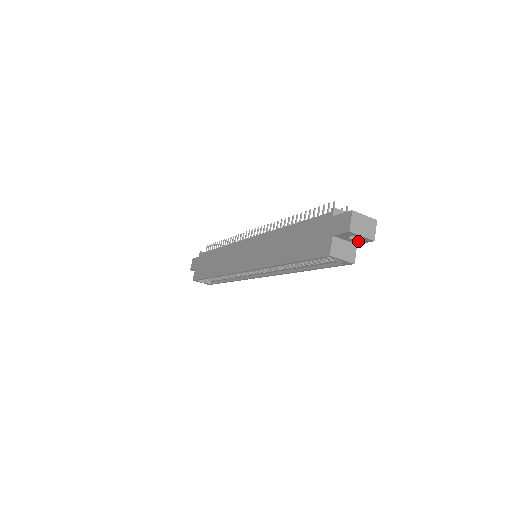
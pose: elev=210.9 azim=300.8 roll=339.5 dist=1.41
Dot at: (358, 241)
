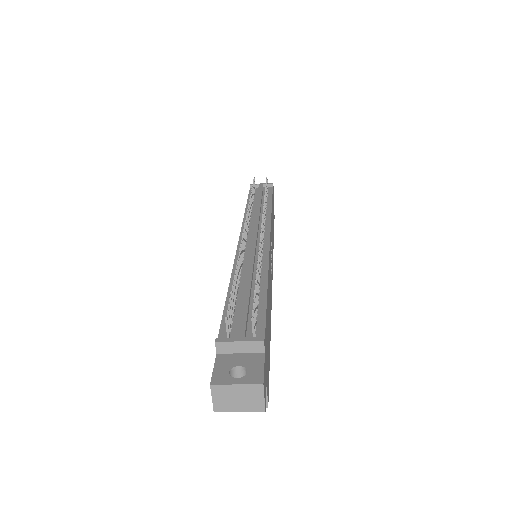
Dot at: occluded
